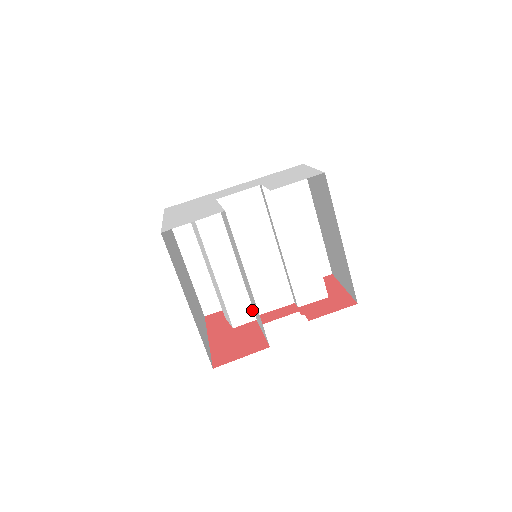
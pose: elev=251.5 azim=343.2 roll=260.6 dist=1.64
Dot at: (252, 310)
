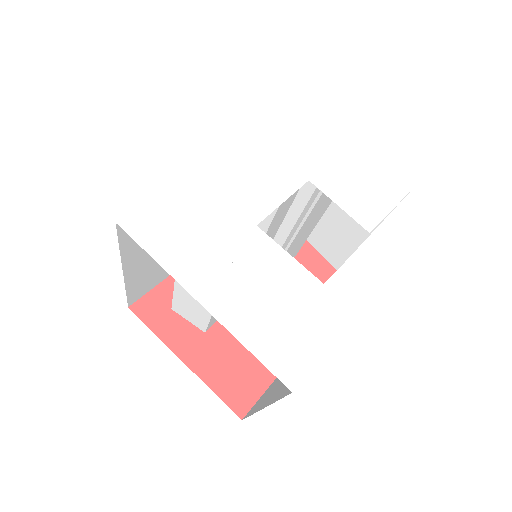
Dot at: occluded
